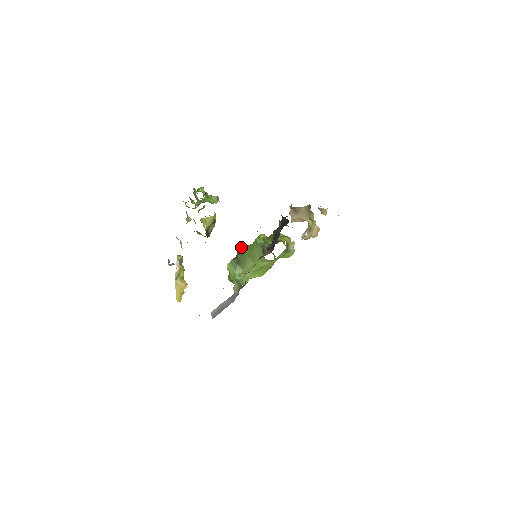
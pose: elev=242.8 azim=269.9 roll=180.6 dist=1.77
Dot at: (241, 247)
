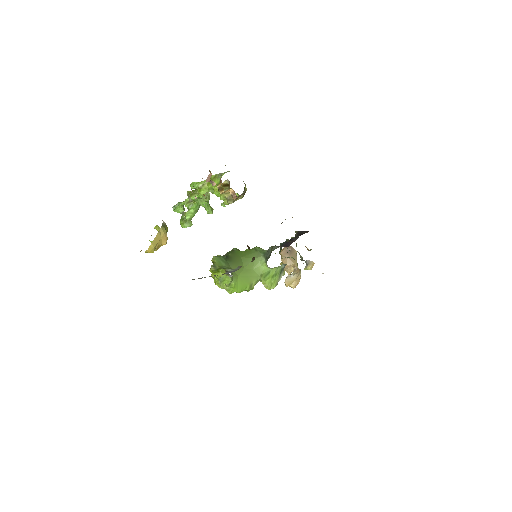
Dot at: (235, 248)
